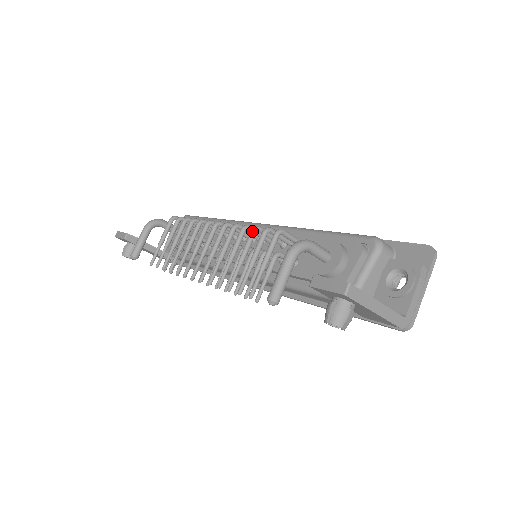
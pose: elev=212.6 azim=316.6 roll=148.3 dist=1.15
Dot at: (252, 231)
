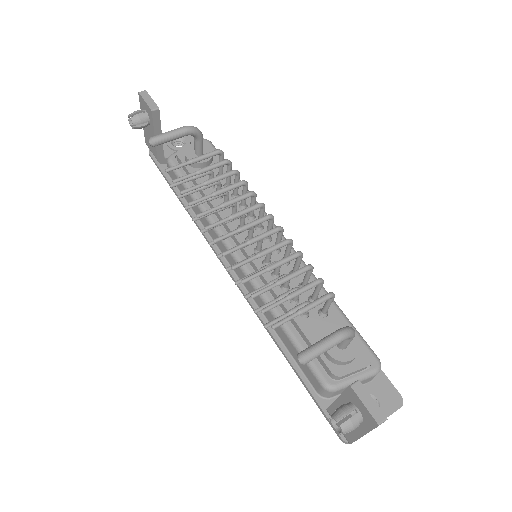
Dot at: (308, 267)
